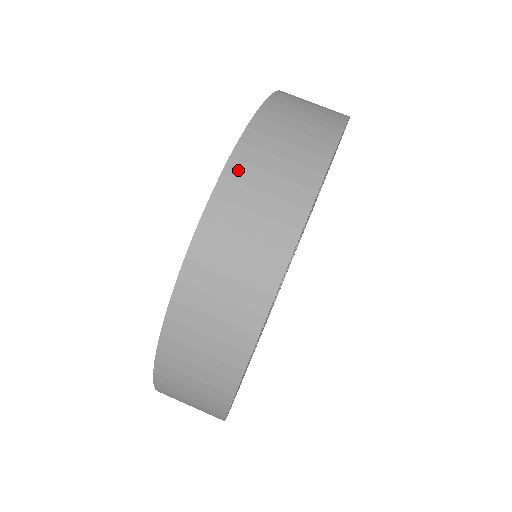
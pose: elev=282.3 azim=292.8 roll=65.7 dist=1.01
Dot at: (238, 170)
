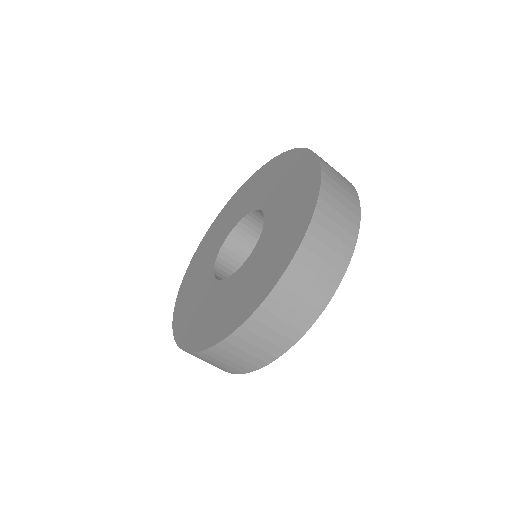
Dot at: (320, 218)
